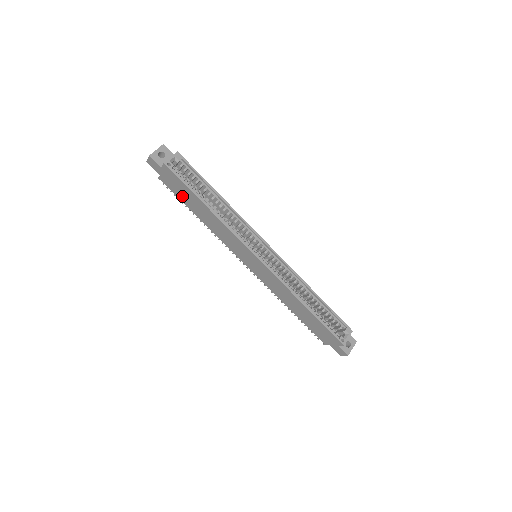
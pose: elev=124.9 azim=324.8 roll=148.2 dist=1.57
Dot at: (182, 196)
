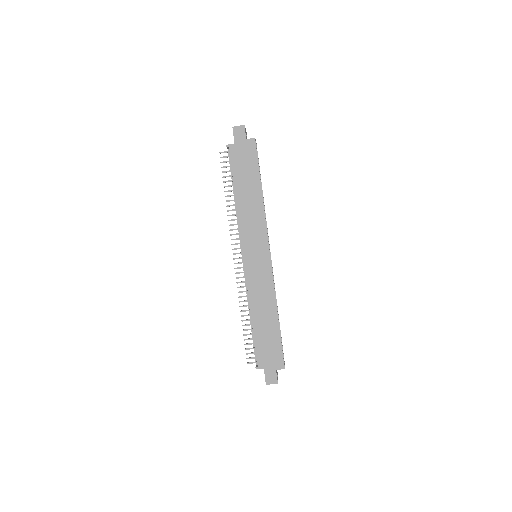
Dot at: (240, 170)
